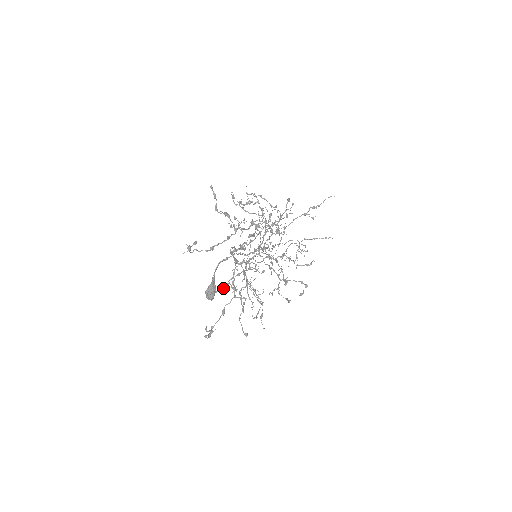
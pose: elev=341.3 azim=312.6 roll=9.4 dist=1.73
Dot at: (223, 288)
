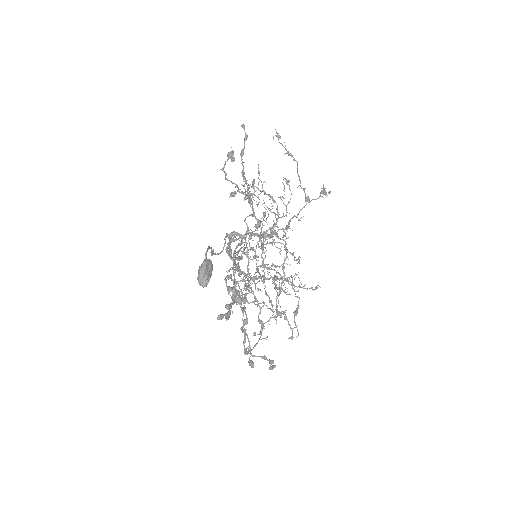
Dot at: (239, 257)
